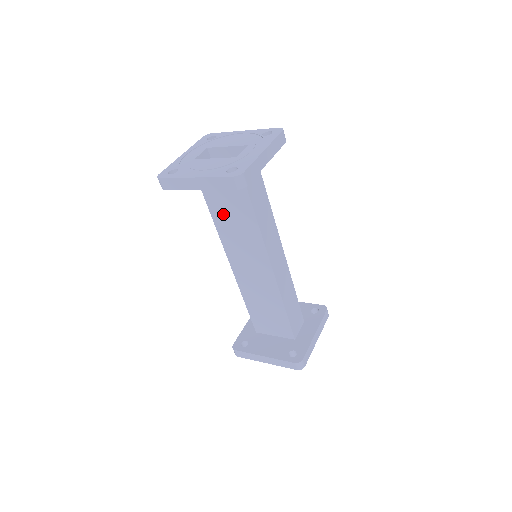
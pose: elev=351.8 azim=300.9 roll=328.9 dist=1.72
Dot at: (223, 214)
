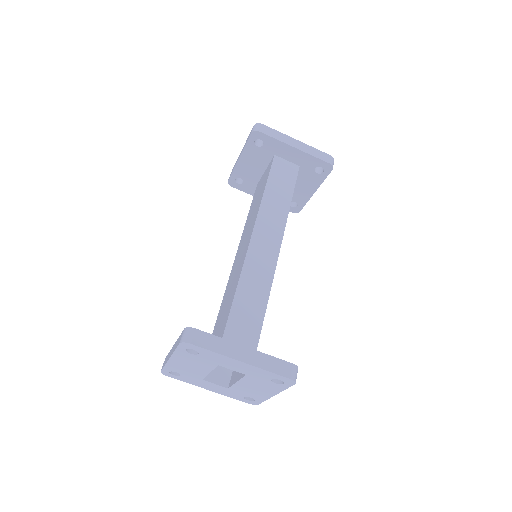
Dot at: occluded
